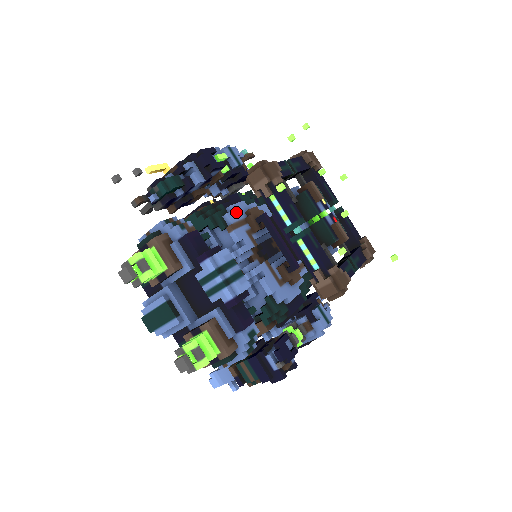
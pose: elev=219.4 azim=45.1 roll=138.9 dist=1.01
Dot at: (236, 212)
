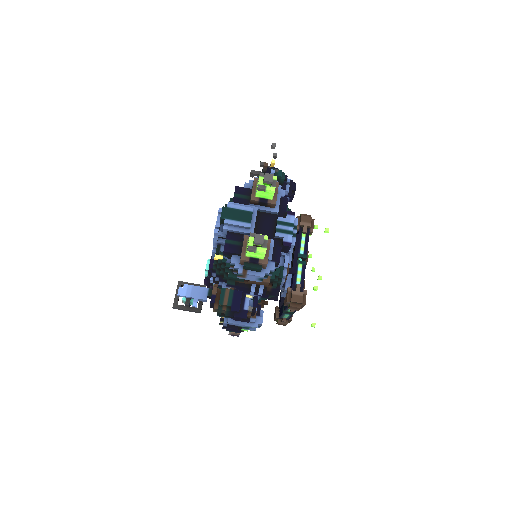
Dot at: occluded
